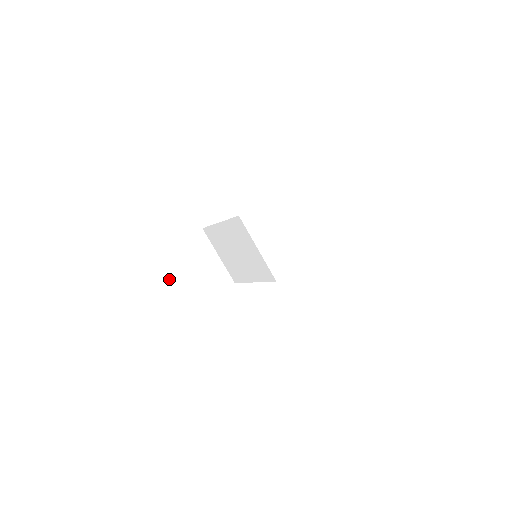
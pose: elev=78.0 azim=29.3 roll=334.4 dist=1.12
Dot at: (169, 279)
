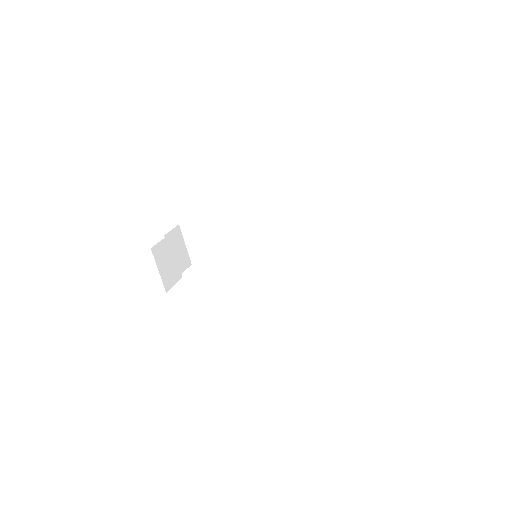
Dot at: (214, 236)
